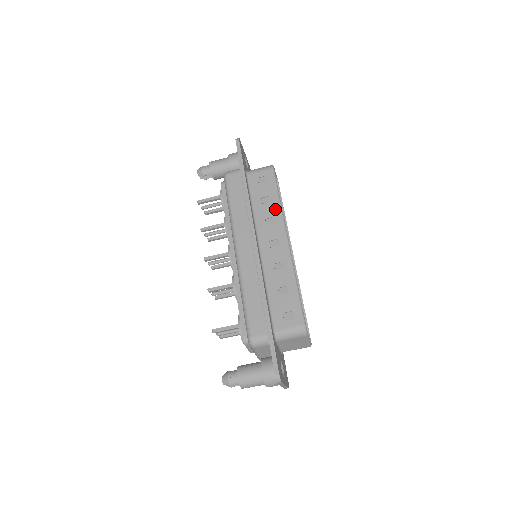
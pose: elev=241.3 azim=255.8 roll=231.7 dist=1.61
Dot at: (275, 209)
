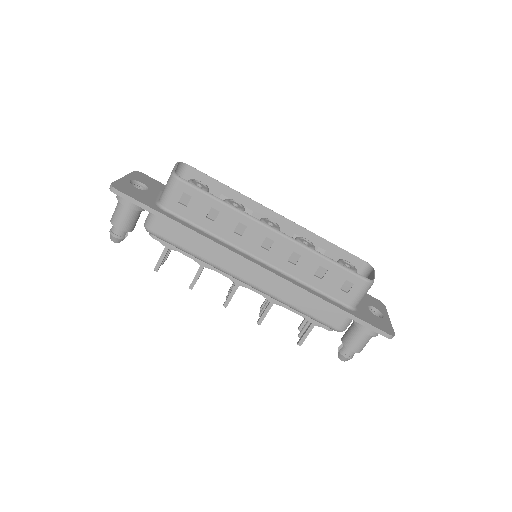
Dot at: (231, 215)
